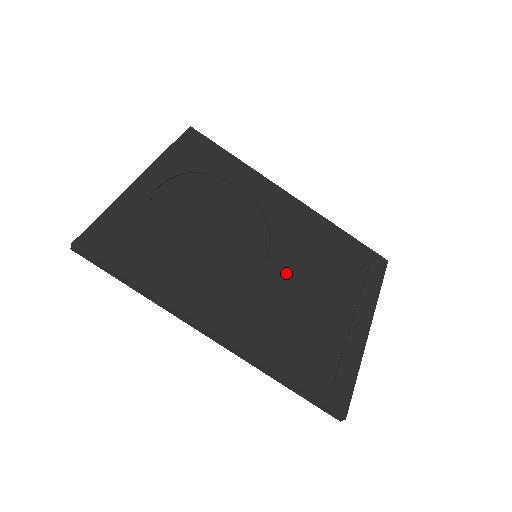
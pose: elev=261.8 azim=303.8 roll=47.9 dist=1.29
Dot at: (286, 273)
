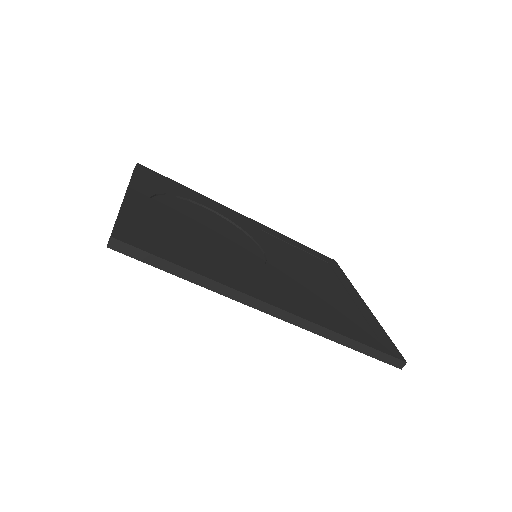
Dot at: (287, 266)
